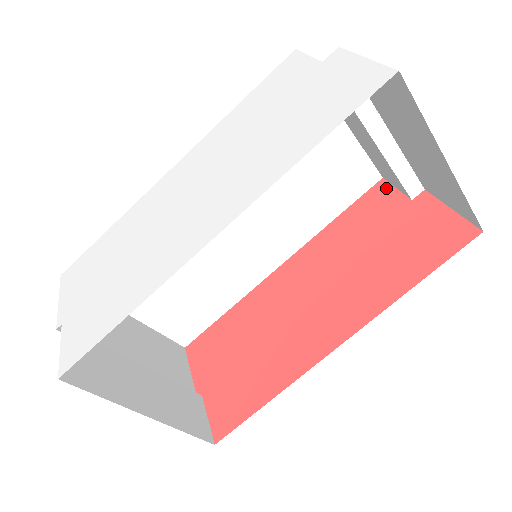
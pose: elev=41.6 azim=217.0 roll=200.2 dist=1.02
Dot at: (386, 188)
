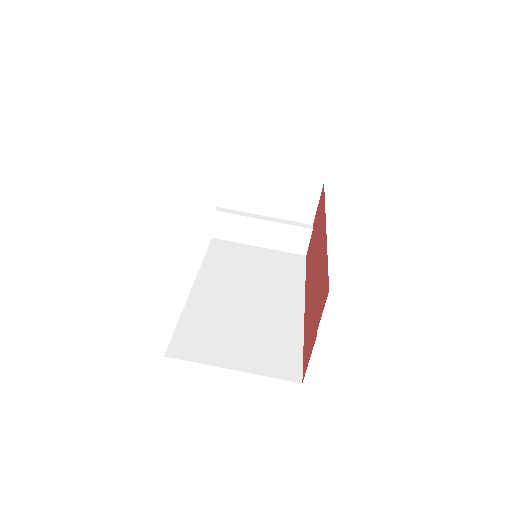
Dot at: (308, 250)
